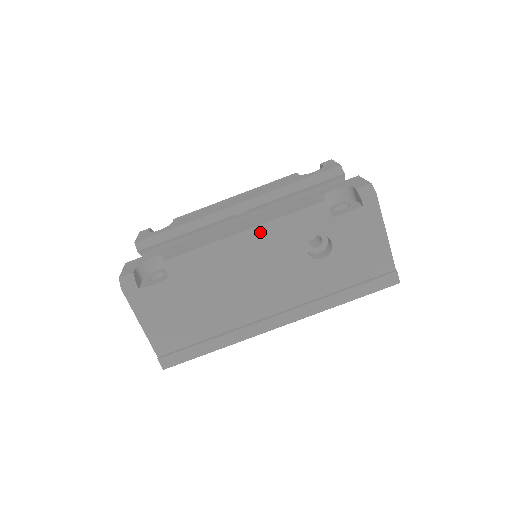
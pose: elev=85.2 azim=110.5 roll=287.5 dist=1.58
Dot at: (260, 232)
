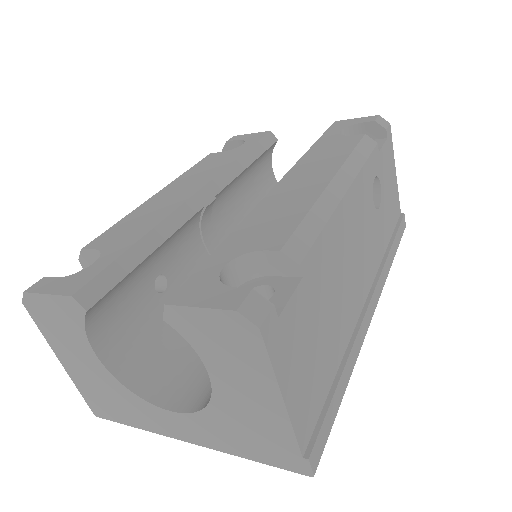
Dot at: (348, 177)
